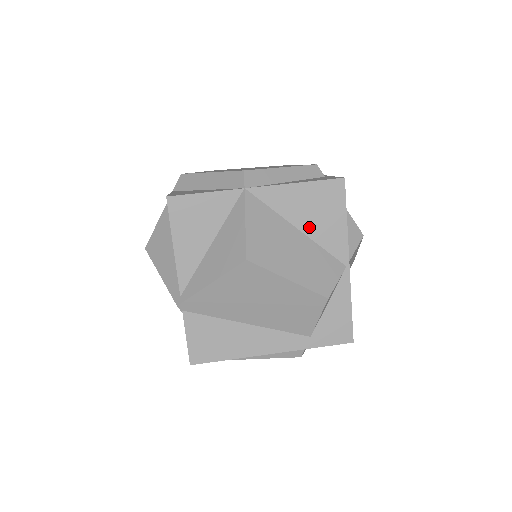
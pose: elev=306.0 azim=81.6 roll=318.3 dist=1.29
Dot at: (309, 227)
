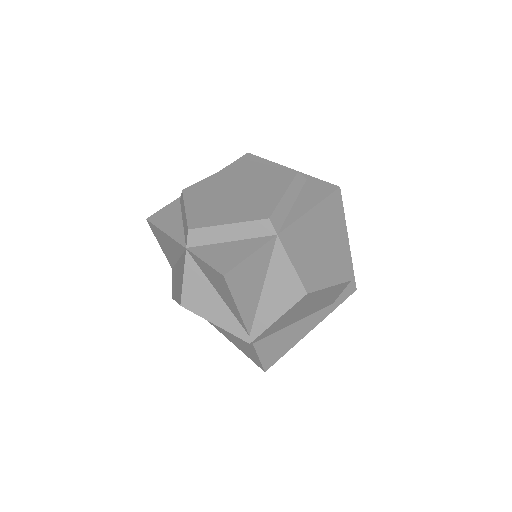
Dot at: (323, 235)
